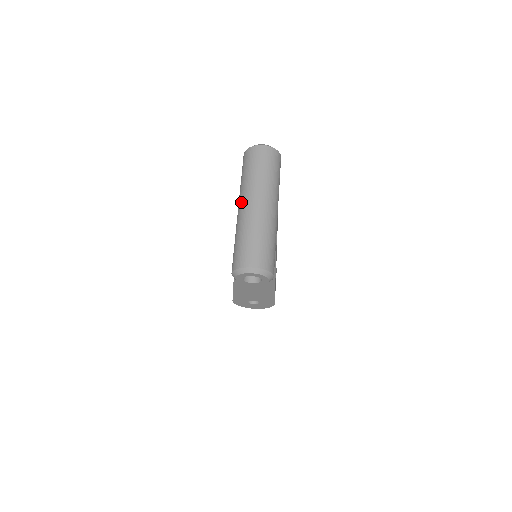
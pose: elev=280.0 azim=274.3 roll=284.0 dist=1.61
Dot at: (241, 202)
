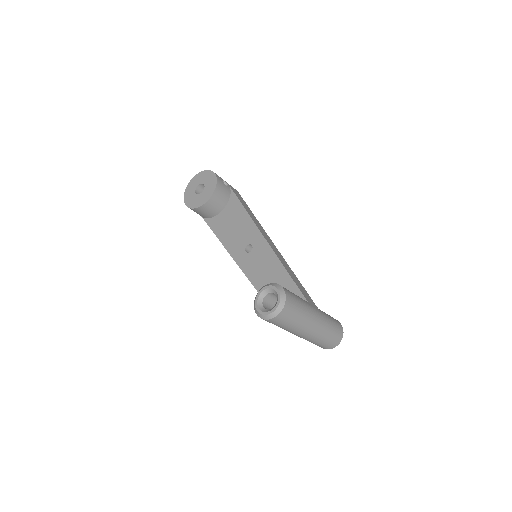
Dot at: occluded
